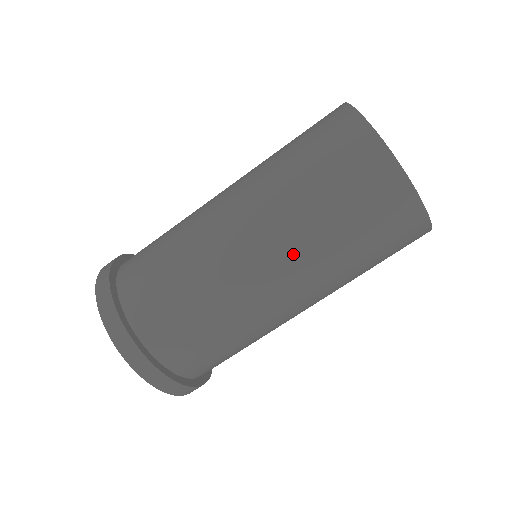
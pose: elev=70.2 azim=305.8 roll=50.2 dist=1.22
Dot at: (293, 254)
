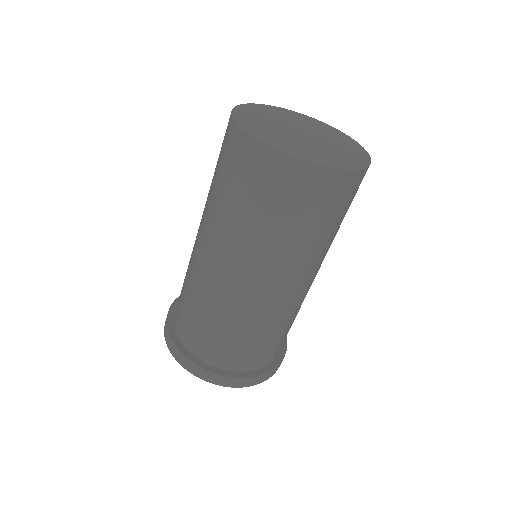
Dot at: (289, 268)
